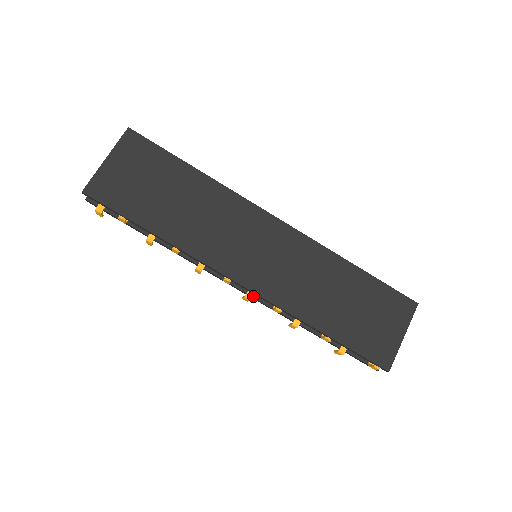
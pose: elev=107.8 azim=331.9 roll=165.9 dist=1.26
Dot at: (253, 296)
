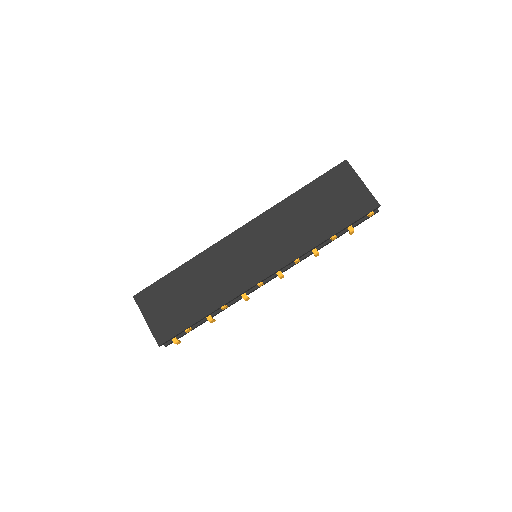
Dot at: (282, 272)
